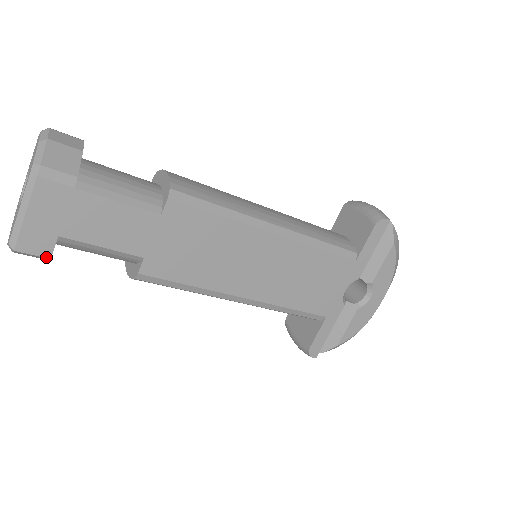
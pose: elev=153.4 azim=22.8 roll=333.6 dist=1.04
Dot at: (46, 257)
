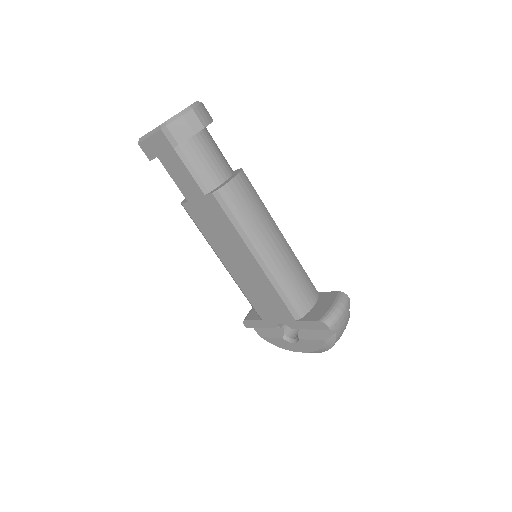
Dot at: (149, 159)
